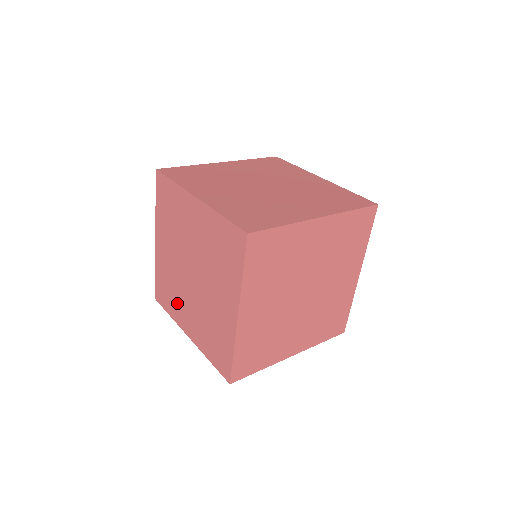
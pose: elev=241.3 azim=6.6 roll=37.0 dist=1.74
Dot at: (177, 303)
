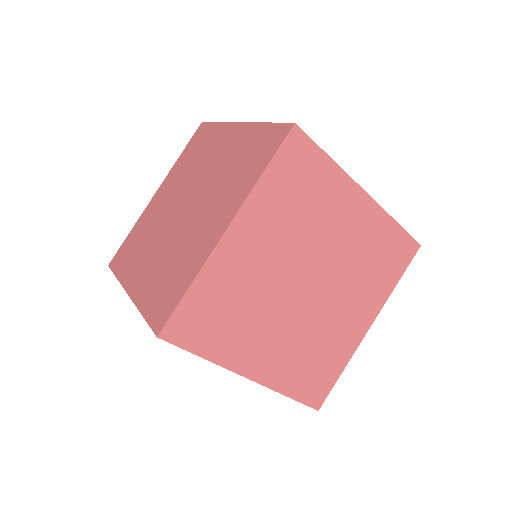
Dot at: occluded
